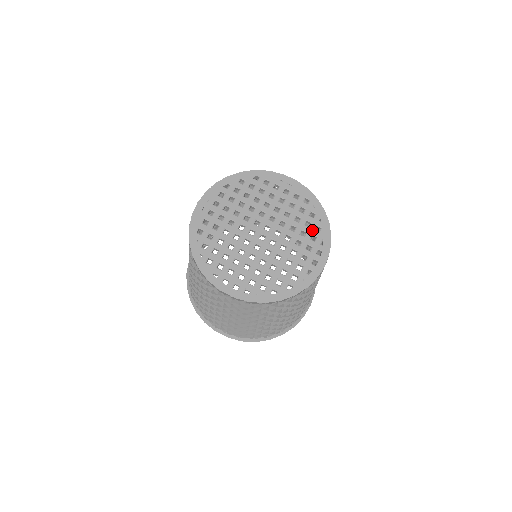
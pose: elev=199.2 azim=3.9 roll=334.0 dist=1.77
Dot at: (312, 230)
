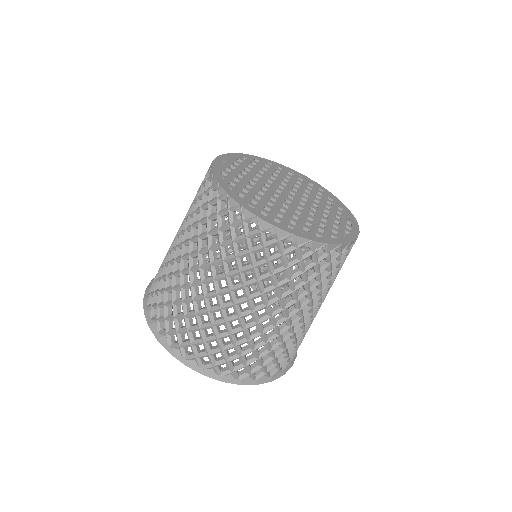
Dot at: (335, 208)
